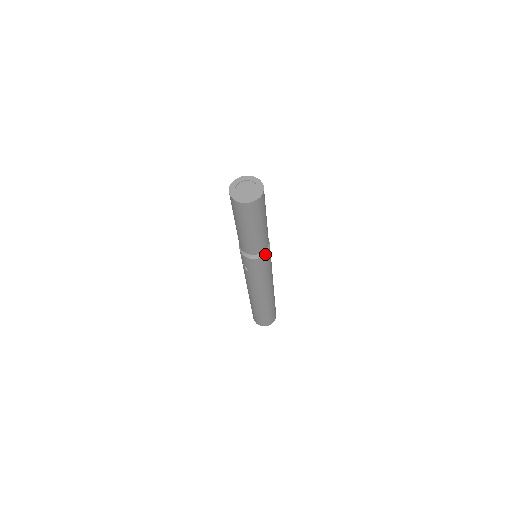
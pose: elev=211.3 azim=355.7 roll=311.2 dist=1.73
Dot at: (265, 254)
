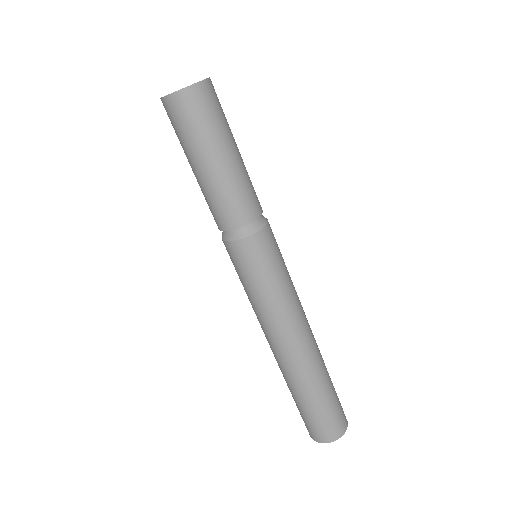
Dot at: (240, 238)
